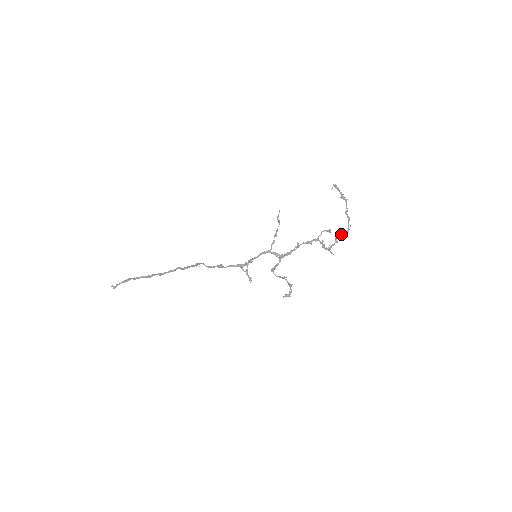
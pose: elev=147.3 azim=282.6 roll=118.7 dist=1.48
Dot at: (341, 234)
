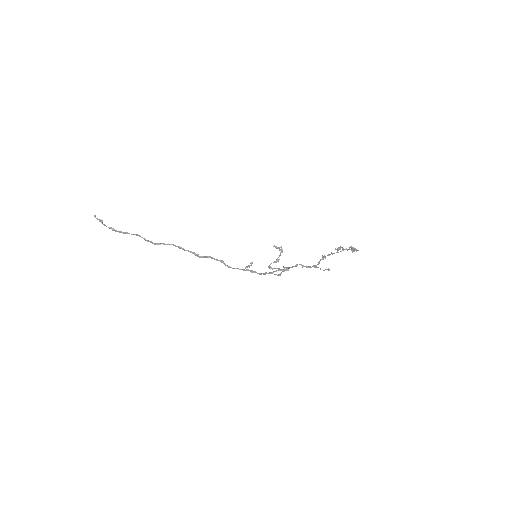
Dot at: (339, 249)
